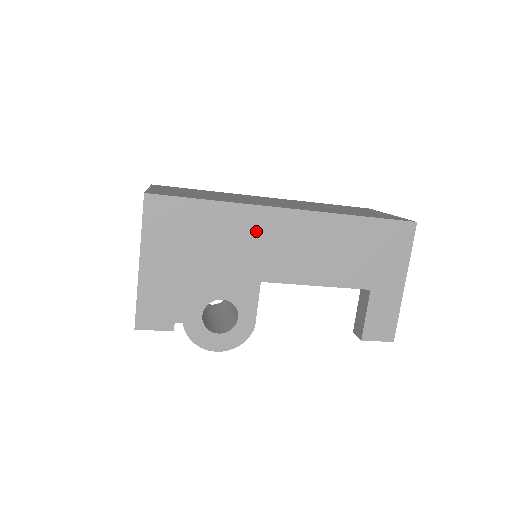
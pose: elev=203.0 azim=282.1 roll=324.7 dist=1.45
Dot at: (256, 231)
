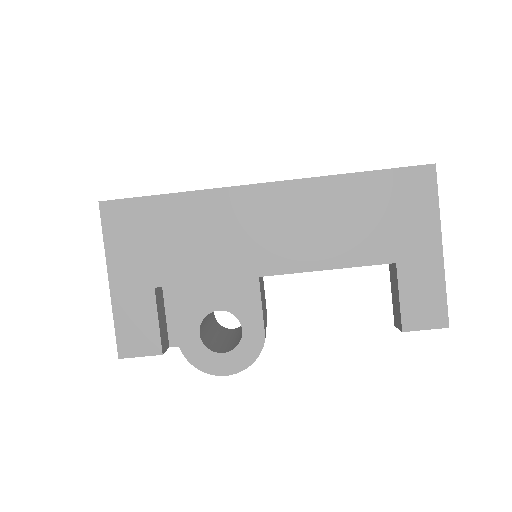
Dot at: (231, 218)
